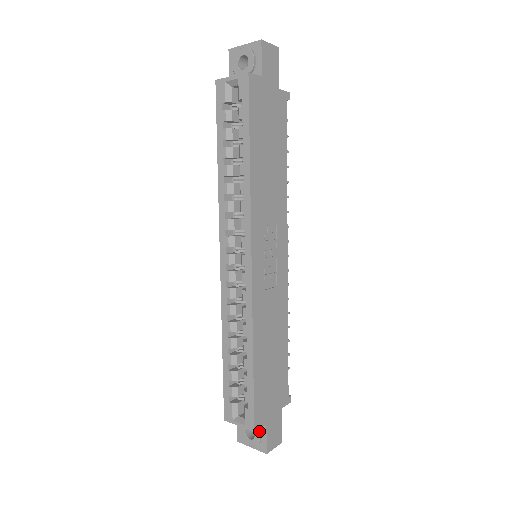
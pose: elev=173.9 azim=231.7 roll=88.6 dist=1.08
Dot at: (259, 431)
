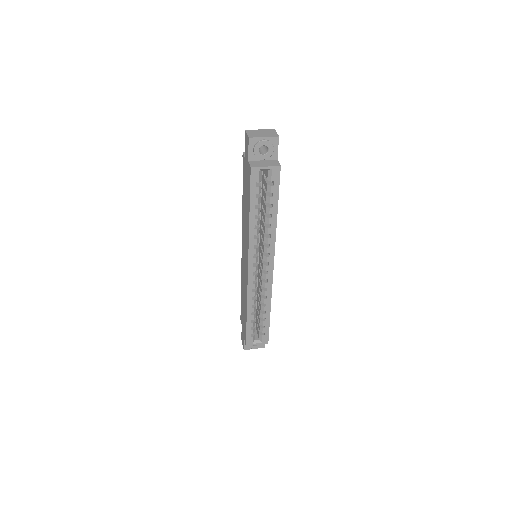
Dot at: occluded
